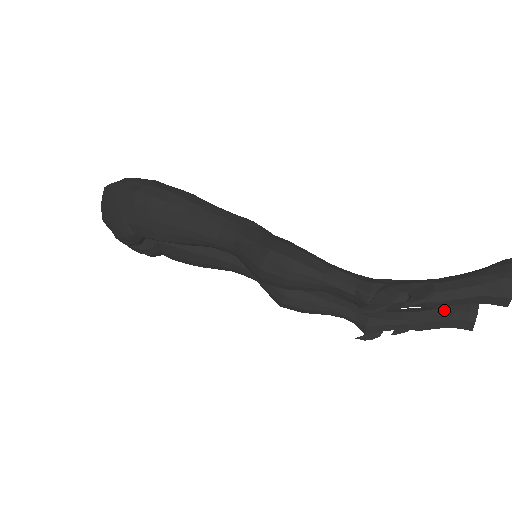
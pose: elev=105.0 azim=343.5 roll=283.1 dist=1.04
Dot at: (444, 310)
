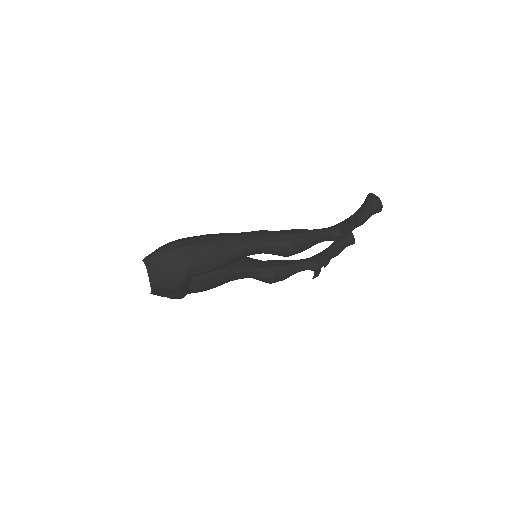
Dot at: occluded
